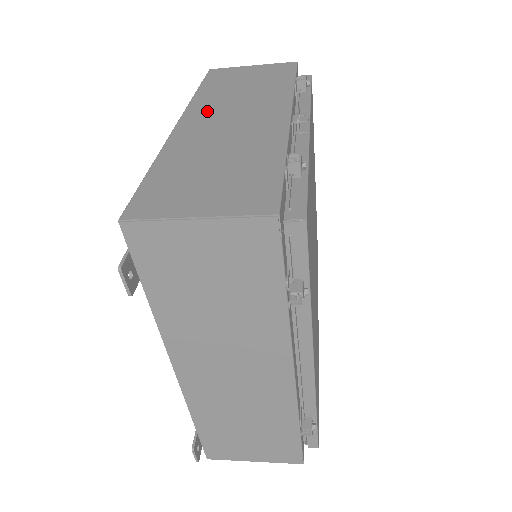
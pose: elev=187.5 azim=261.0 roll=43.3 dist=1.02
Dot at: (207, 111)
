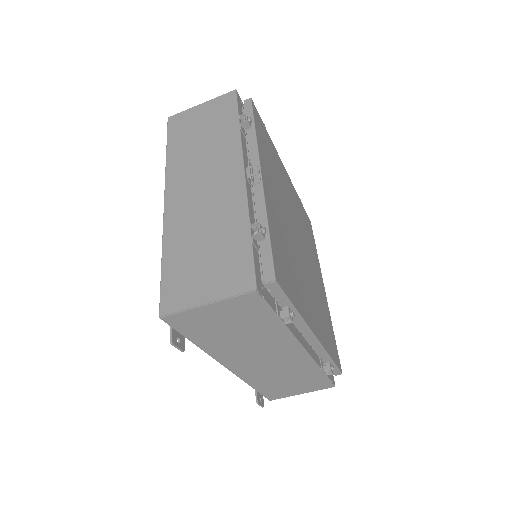
Dot at: (182, 181)
